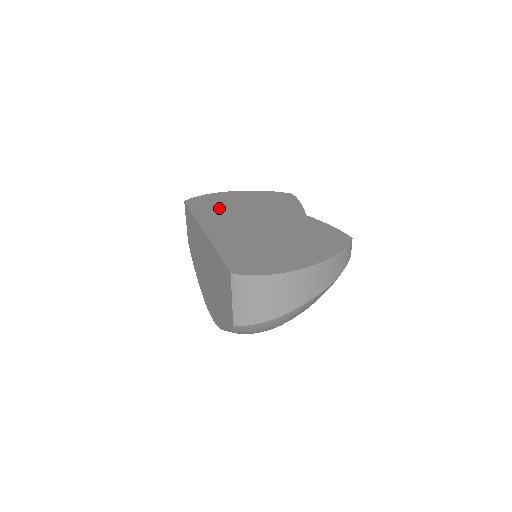
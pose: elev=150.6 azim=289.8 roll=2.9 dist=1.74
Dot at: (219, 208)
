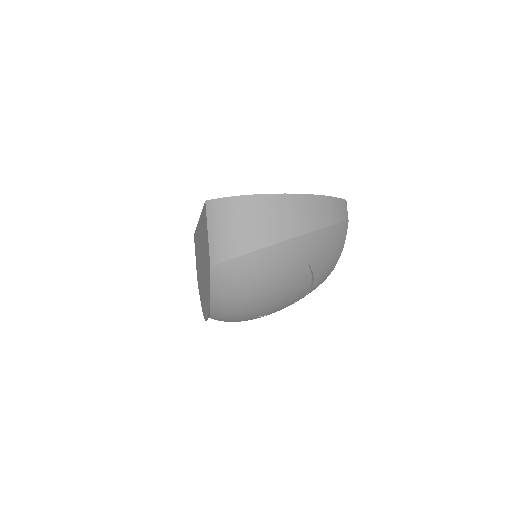
Dot at: occluded
